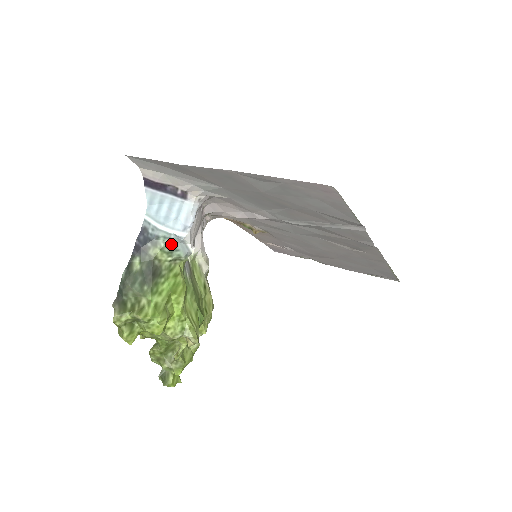
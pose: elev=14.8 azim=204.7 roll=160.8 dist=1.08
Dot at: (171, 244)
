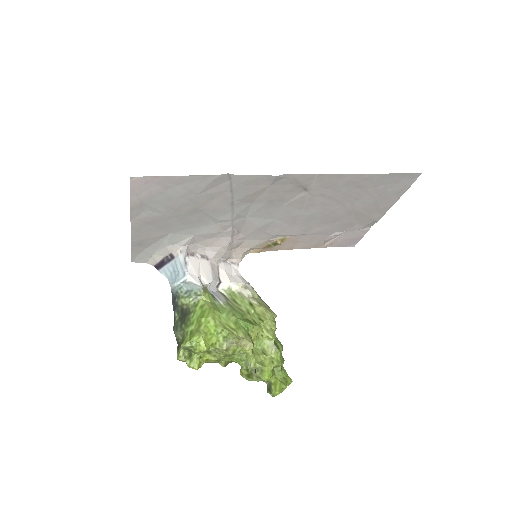
Dot at: (186, 290)
